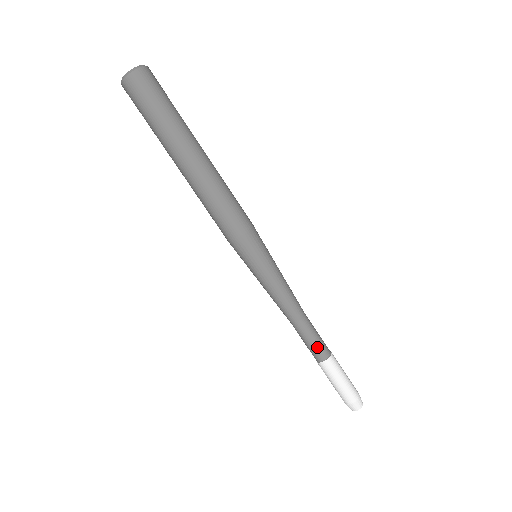
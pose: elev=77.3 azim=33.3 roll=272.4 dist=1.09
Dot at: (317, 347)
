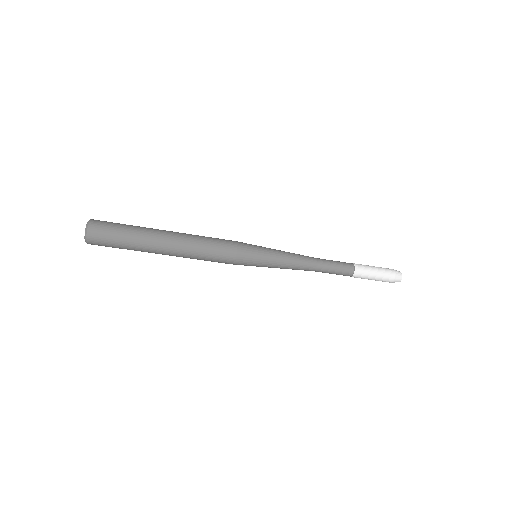
Dot at: occluded
